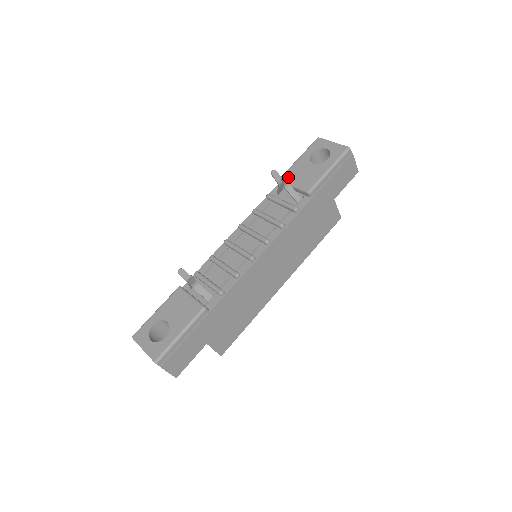
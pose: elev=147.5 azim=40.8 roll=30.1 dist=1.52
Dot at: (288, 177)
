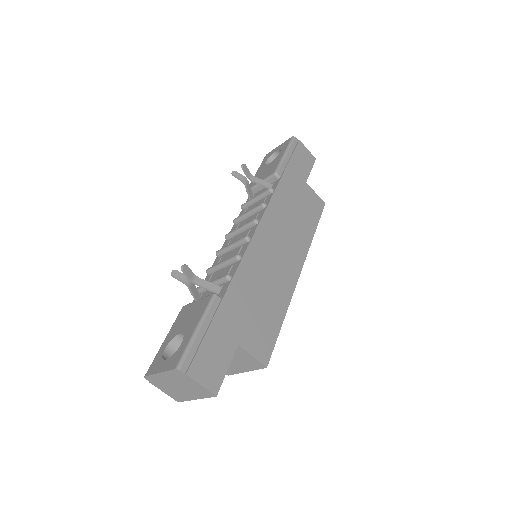
Dot at: (253, 184)
